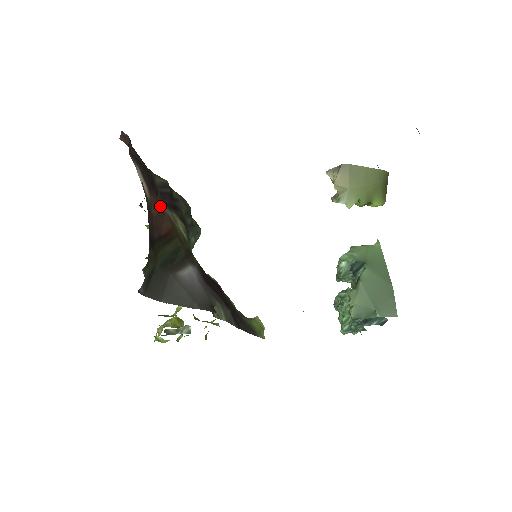
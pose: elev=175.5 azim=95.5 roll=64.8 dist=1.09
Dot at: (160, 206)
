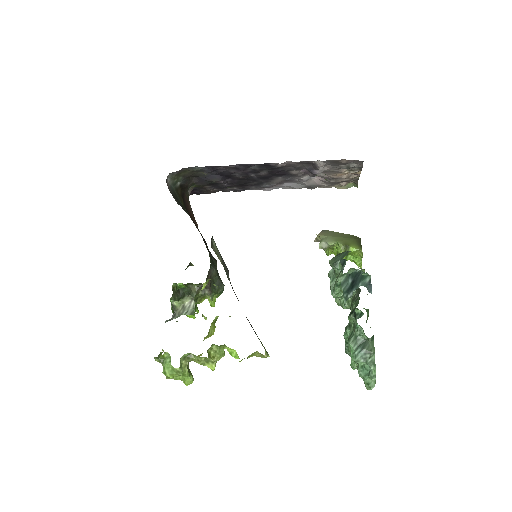
Dot at: (196, 223)
